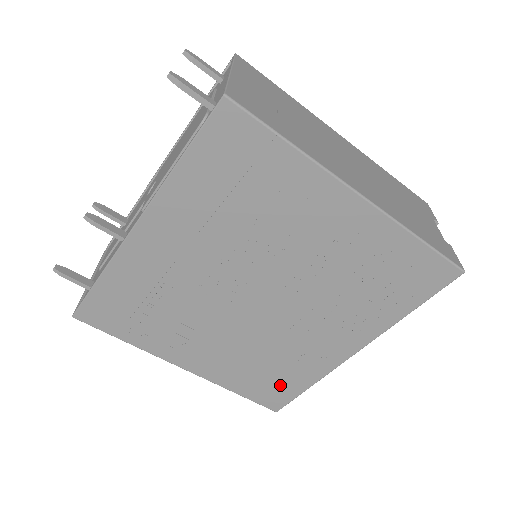
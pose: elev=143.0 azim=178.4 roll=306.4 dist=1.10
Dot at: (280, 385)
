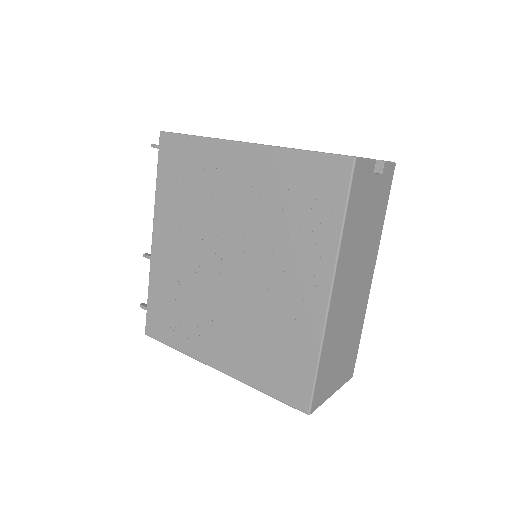
Dot at: (292, 368)
